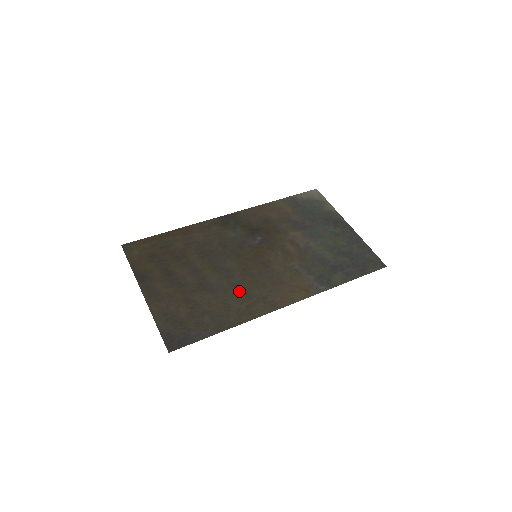
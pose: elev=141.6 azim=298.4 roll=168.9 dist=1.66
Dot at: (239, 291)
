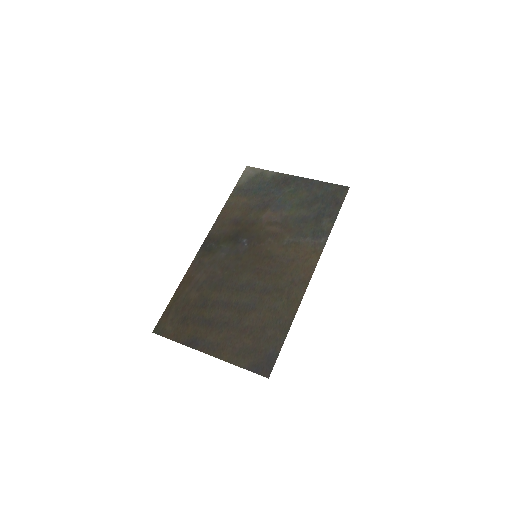
Dot at: (271, 292)
